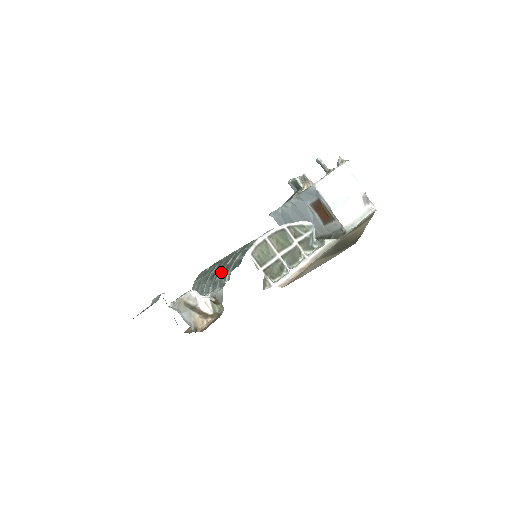
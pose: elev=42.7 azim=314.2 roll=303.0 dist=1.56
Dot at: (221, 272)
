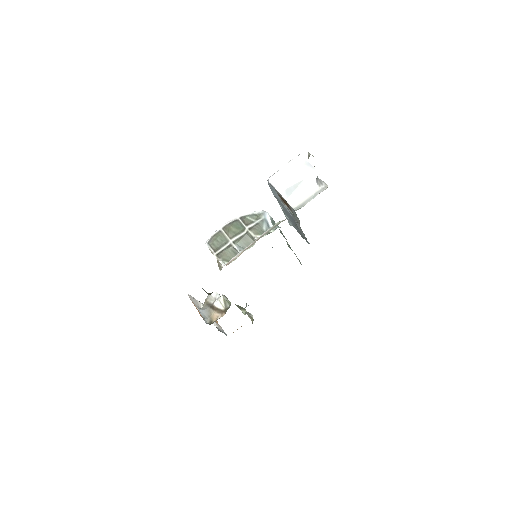
Dot at: occluded
